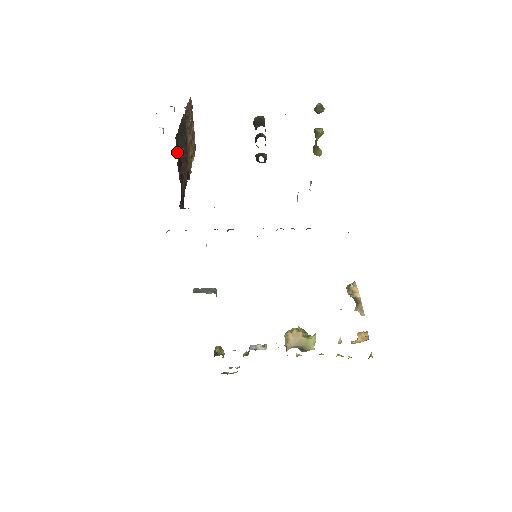
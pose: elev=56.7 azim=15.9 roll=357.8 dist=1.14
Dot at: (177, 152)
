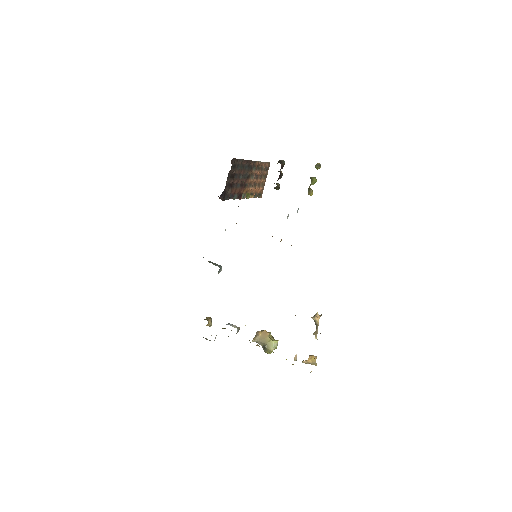
Dot at: (232, 168)
